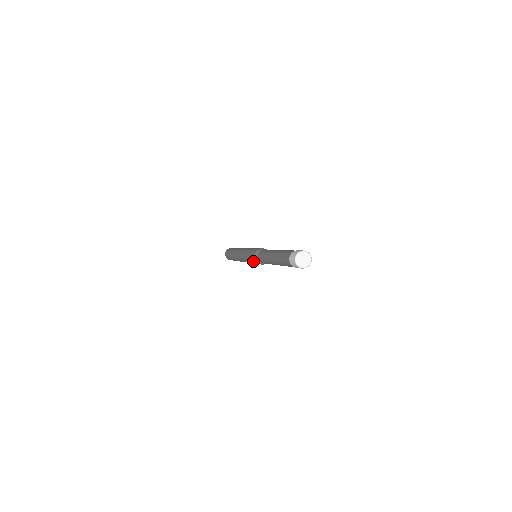
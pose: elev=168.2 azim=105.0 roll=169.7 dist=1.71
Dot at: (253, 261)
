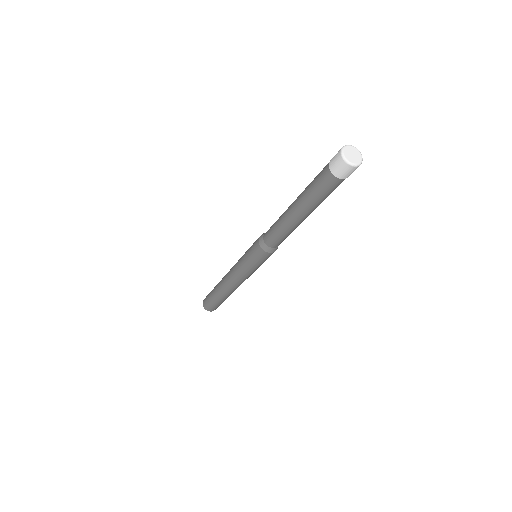
Dot at: (256, 256)
